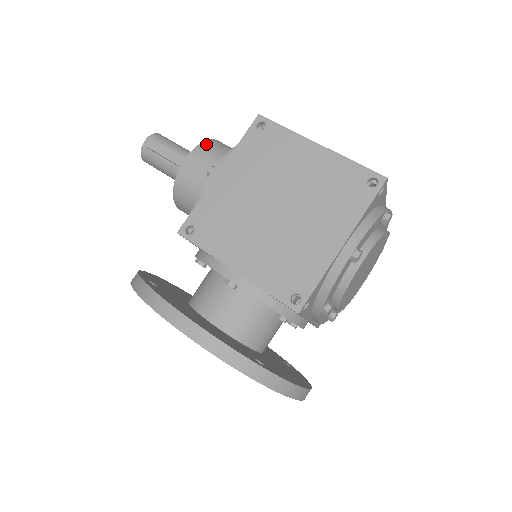
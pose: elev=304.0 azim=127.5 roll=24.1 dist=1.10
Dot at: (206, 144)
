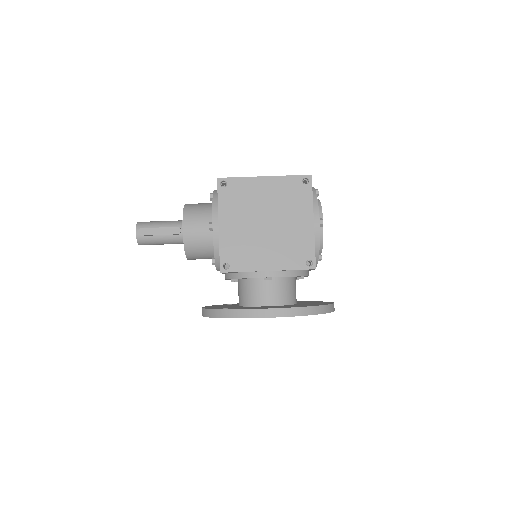
Dot at: (186, 212)
